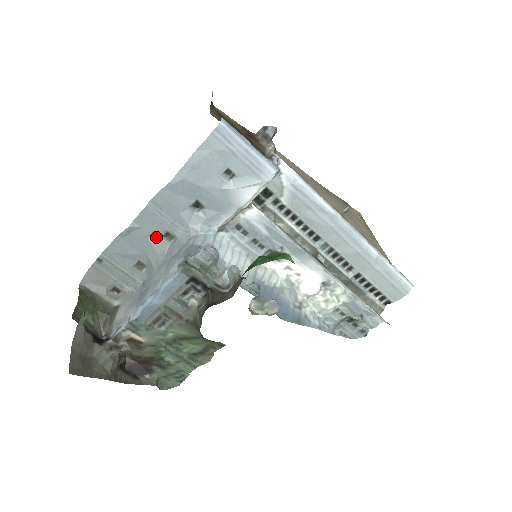
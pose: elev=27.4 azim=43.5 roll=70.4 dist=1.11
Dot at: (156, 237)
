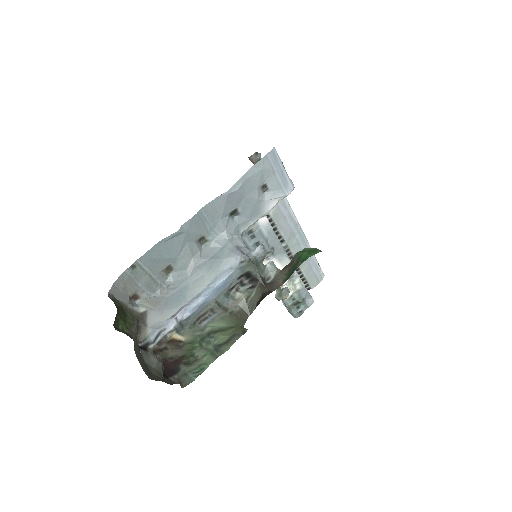
Dot at: (194, 241)
